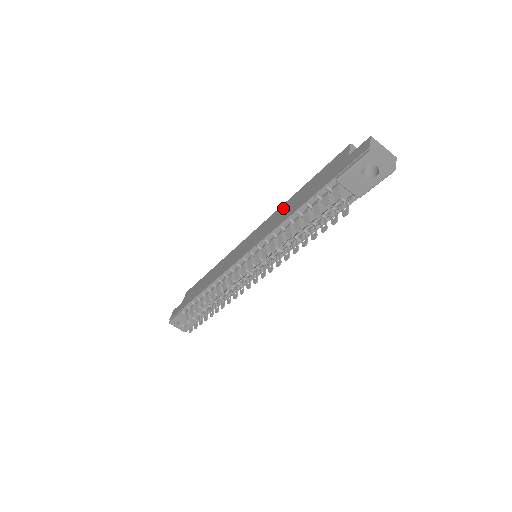
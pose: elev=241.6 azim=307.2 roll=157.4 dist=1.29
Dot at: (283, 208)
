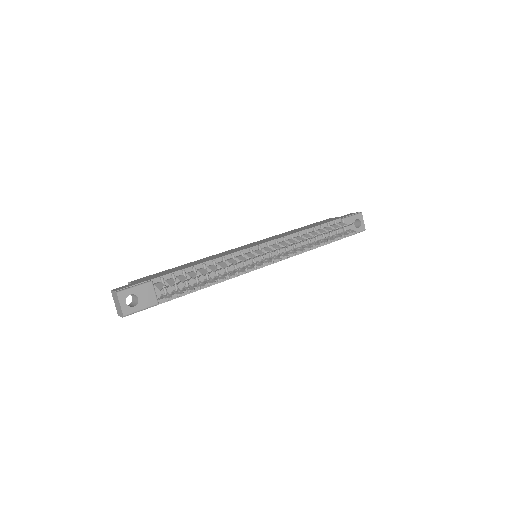
Dot at: (285, 233)
